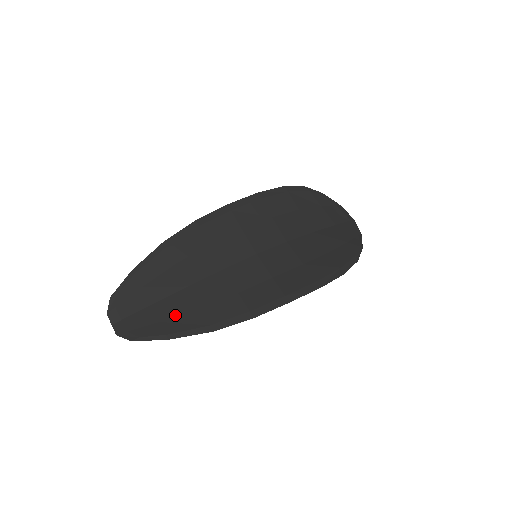
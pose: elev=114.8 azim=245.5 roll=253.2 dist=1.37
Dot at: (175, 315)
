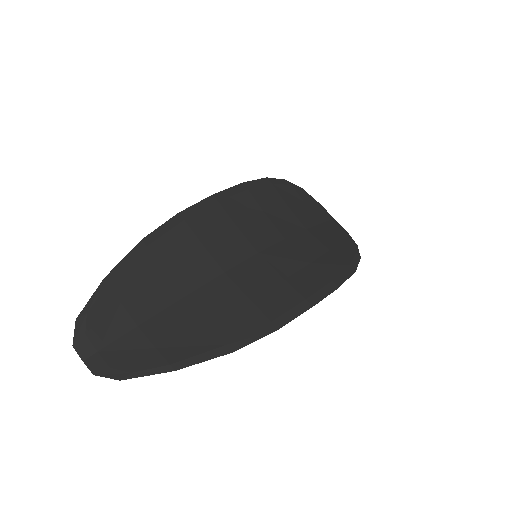
Dot at: (176, 336)
